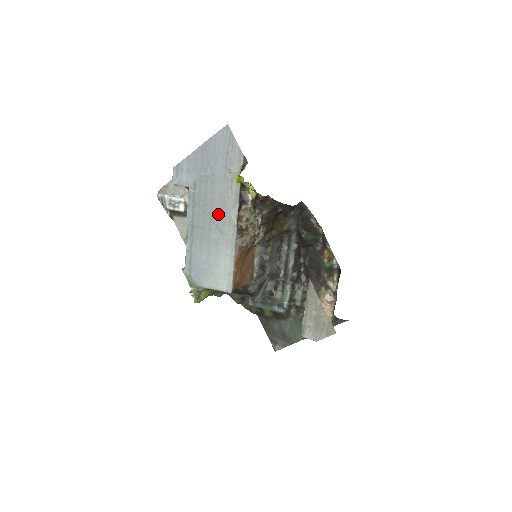
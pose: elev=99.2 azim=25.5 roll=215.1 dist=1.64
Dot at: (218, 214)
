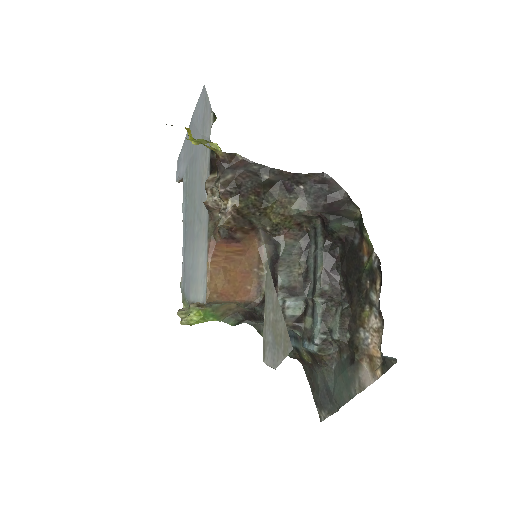
Dot at: (198, 199)
